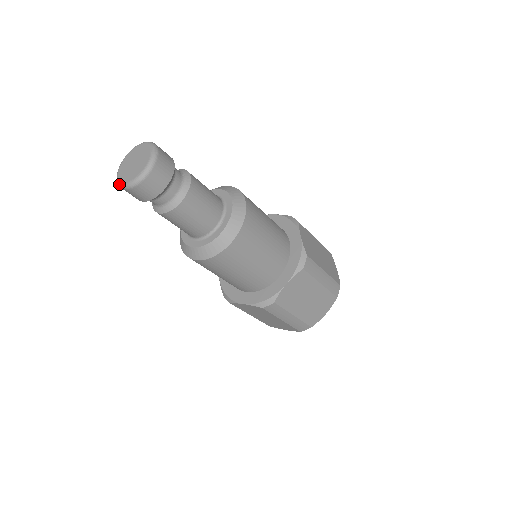
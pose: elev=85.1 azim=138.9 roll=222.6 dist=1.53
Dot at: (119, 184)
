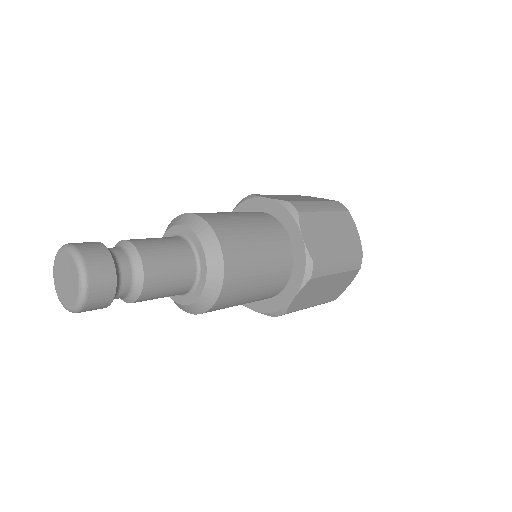
Dot at: occluded
